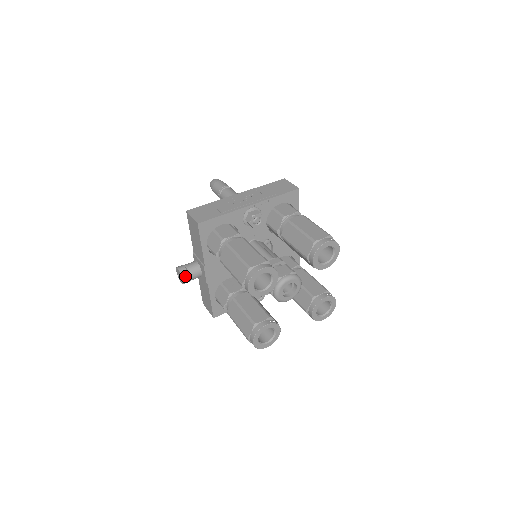
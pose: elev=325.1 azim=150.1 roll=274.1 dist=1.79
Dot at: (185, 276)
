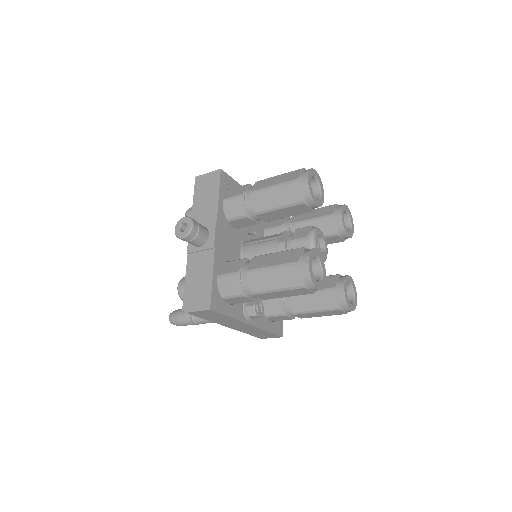
Dot at: (195, 222)
